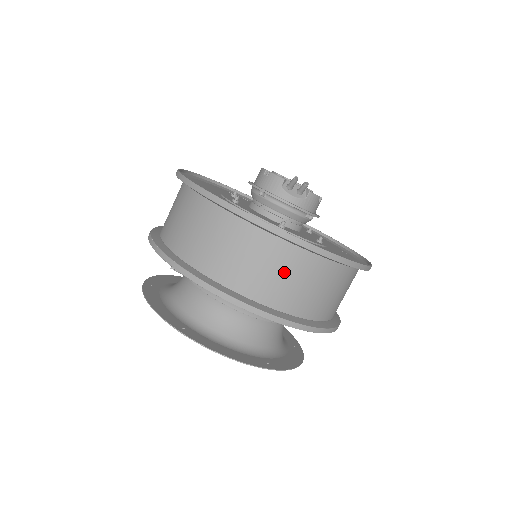
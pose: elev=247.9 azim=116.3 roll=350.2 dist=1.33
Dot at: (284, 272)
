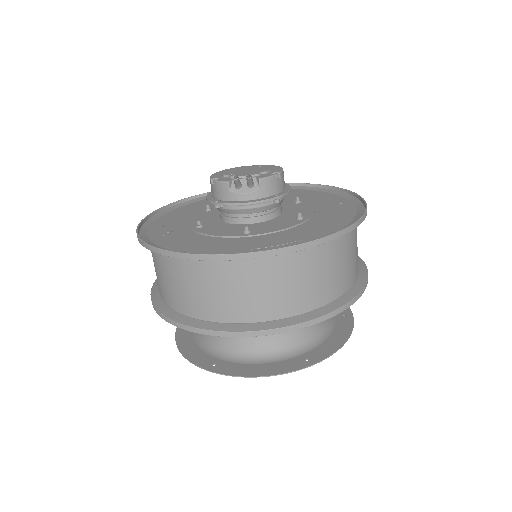
Dot at: (260, 285)
